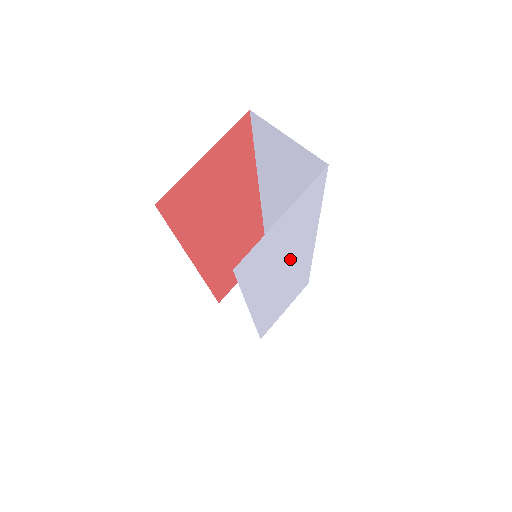
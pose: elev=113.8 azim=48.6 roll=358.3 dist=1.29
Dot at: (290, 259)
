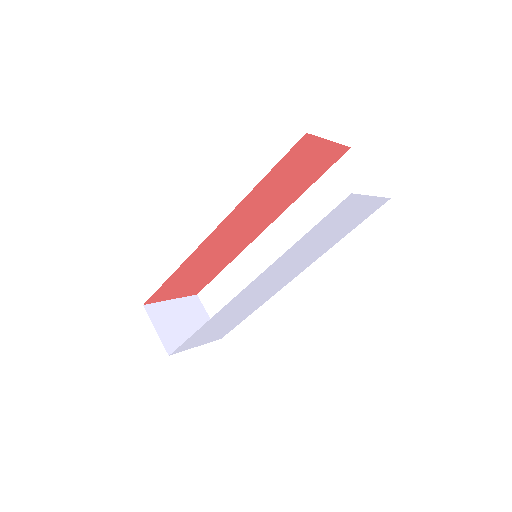
Dot at: (298, 263)
